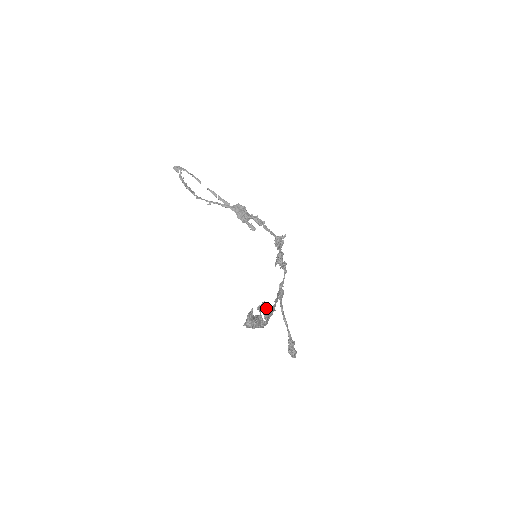
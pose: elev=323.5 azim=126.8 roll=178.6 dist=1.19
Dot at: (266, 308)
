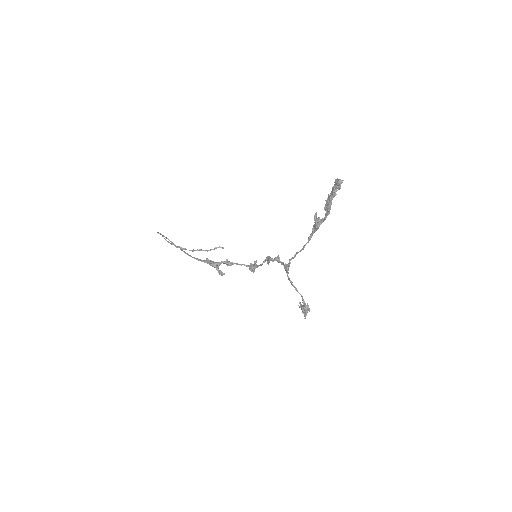
Dot at: (315, 222)
